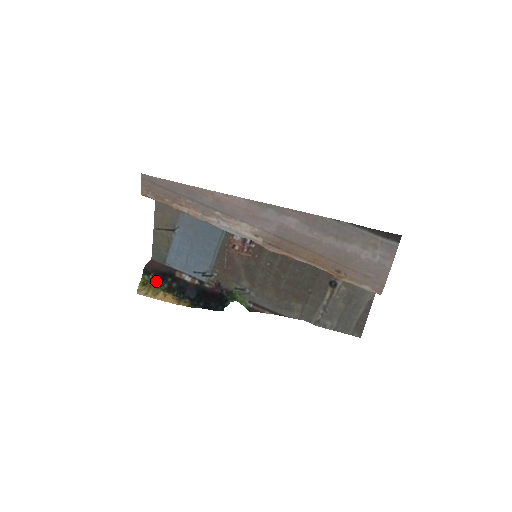
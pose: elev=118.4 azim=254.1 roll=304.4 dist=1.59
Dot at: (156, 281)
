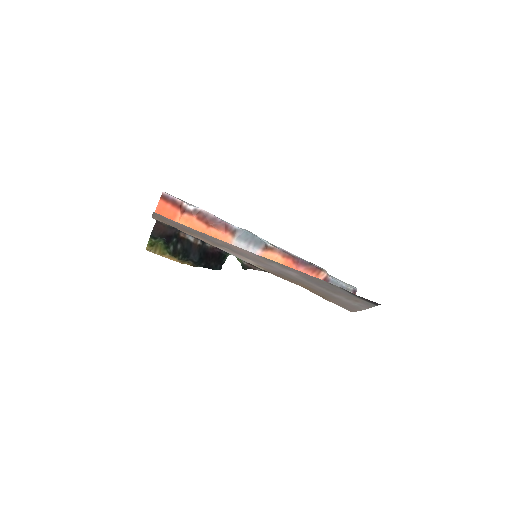
Dot at: (162, 242)
